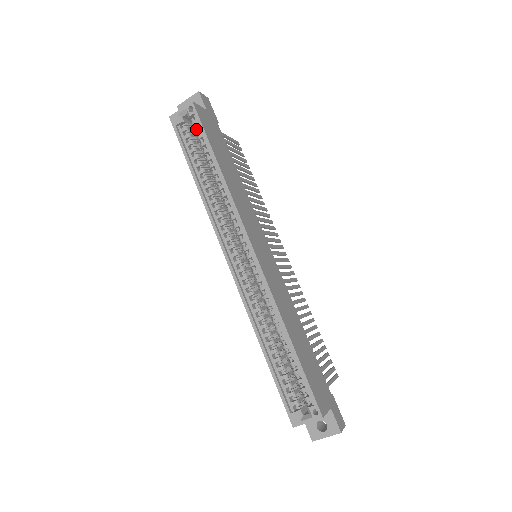
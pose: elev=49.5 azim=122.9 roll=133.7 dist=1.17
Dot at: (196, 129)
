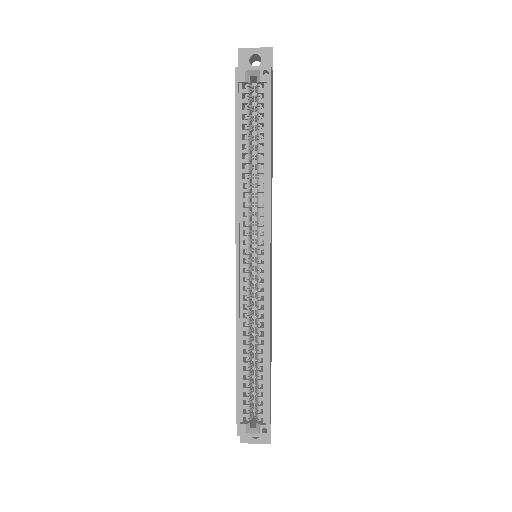
Dot at: (260, 100)
